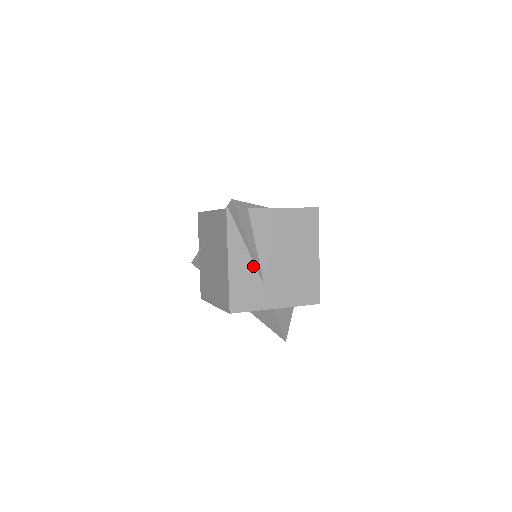
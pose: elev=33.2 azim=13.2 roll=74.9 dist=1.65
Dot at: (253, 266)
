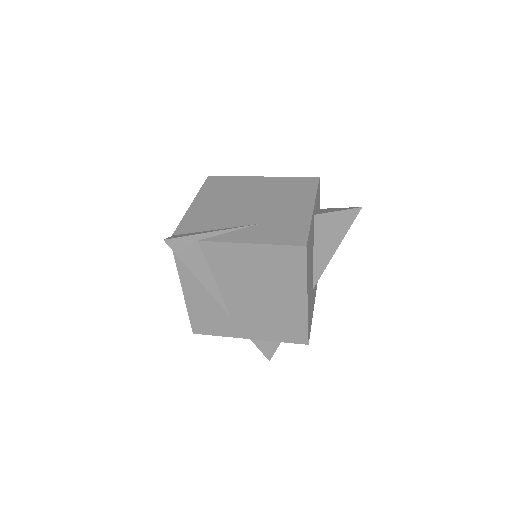
Dot at: (214, 298)
